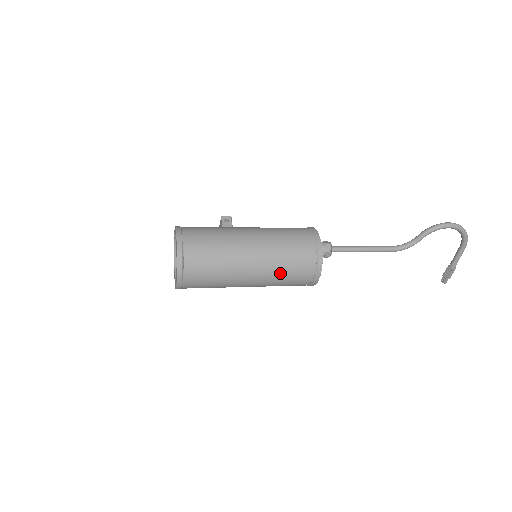
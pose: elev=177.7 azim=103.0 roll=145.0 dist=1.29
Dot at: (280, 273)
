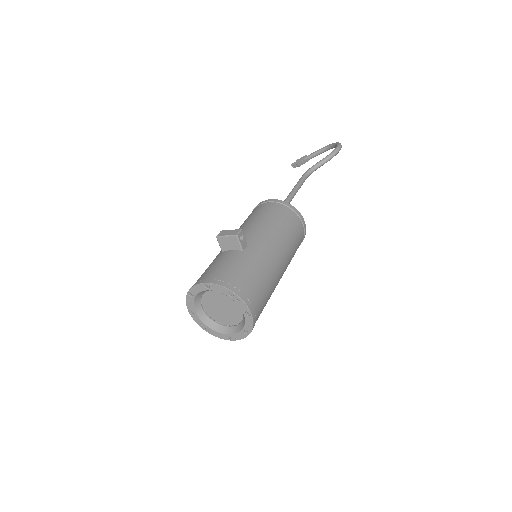
Dot at: occluded
